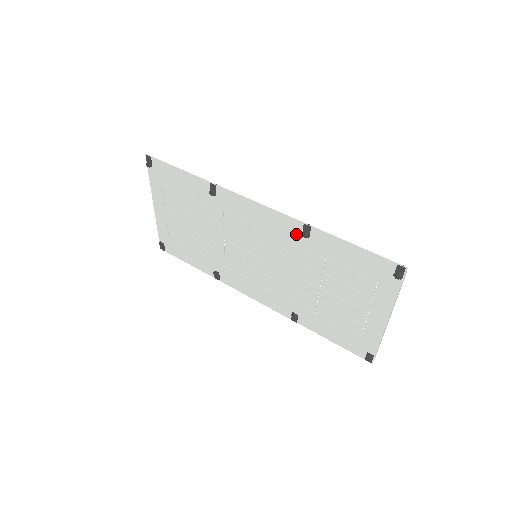
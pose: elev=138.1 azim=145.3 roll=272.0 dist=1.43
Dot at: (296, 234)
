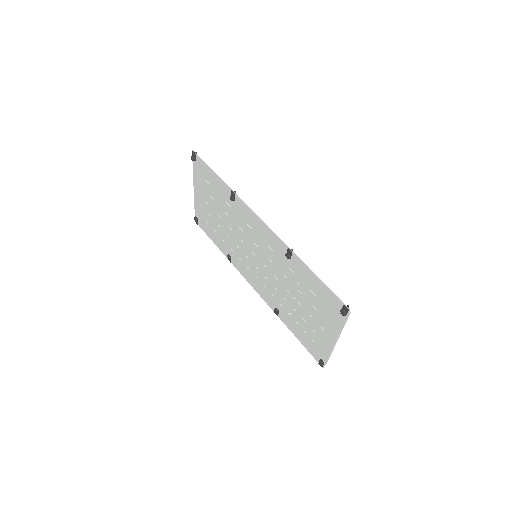
Dot at: (283, 252)
